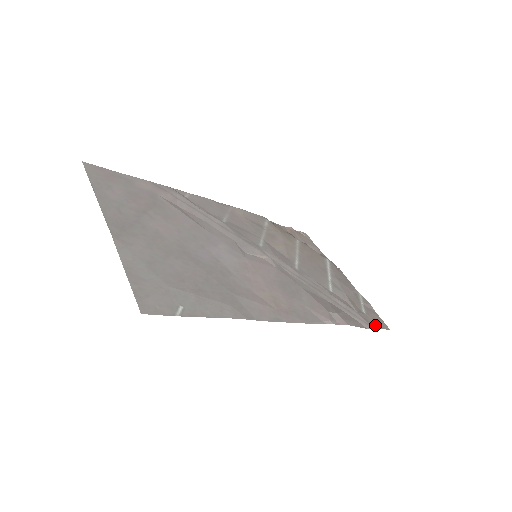
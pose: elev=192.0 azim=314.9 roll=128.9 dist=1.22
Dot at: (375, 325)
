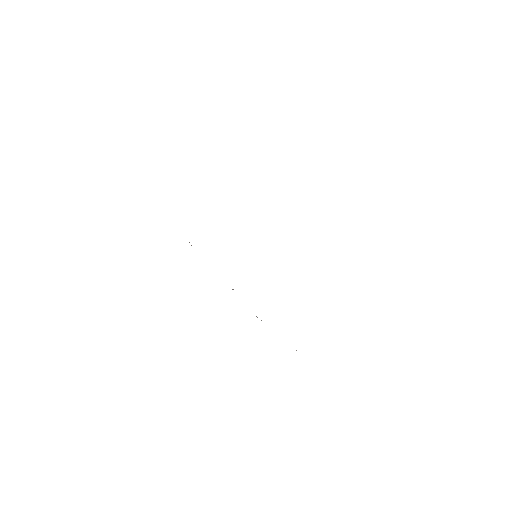
Dot at: occluded
